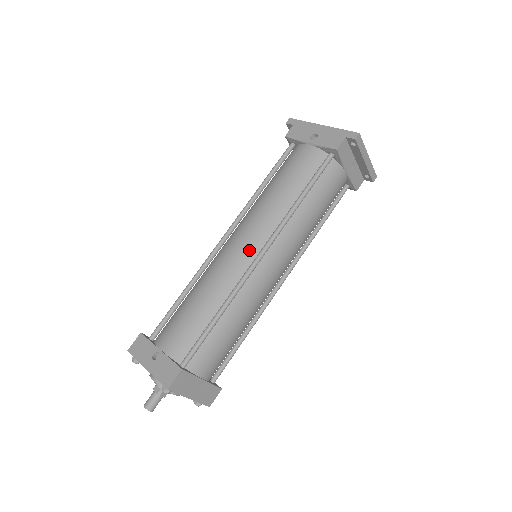
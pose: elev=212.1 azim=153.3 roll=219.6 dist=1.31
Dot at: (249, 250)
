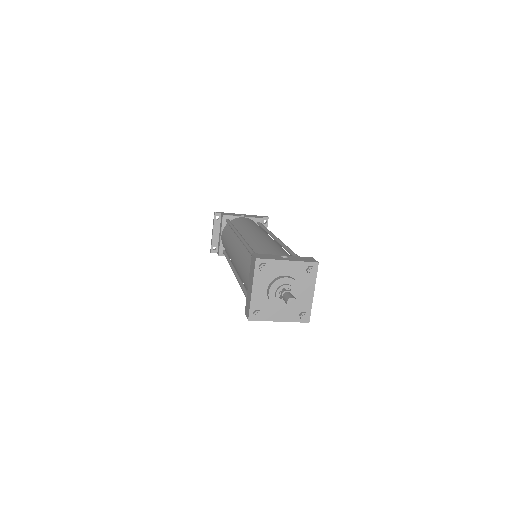
Dot at: (269, 236)
